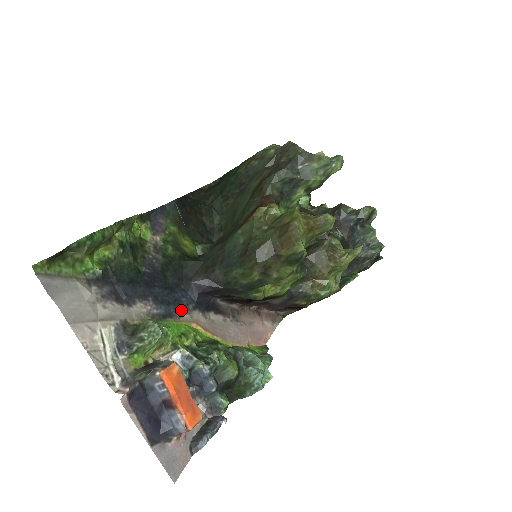
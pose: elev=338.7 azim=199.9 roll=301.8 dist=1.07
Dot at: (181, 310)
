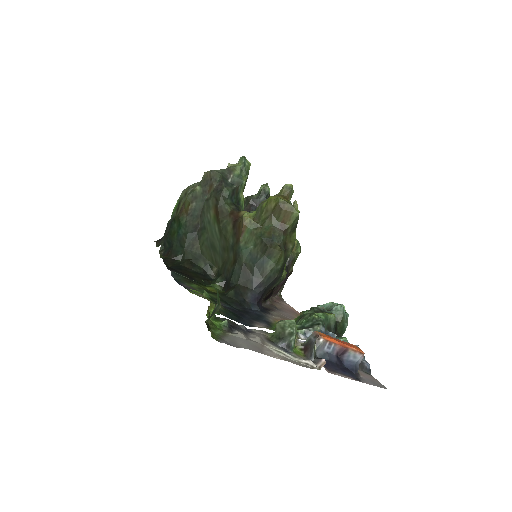
Dot at: (265, 318)
